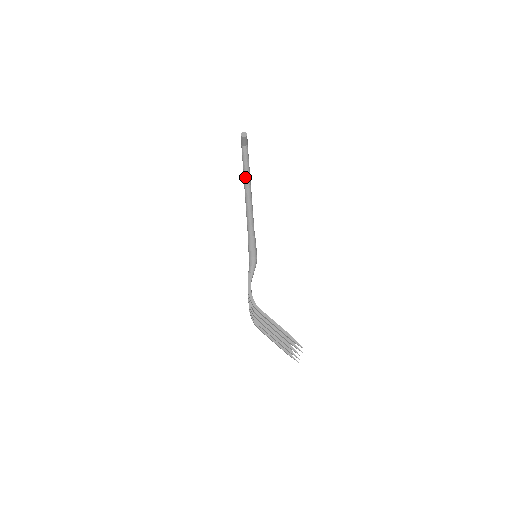
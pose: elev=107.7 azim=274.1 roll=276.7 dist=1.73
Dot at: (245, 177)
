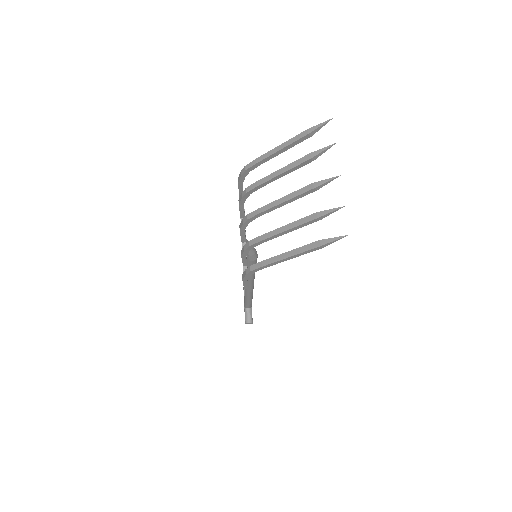
Dot at: occluded
